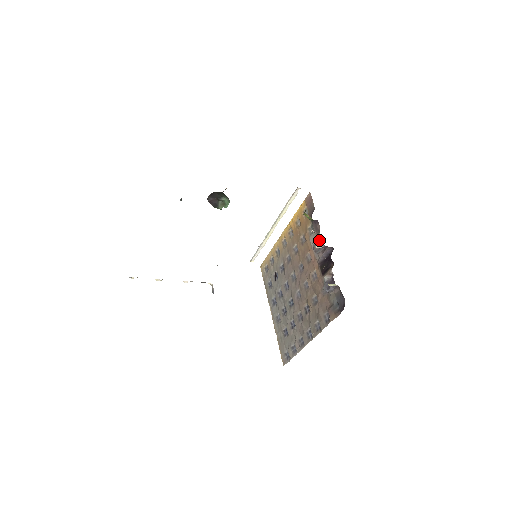
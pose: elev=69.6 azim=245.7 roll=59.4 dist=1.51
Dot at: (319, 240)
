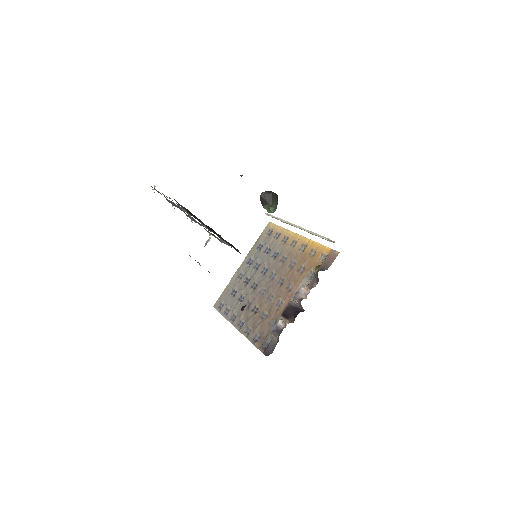
Dot at: (305, 293)
